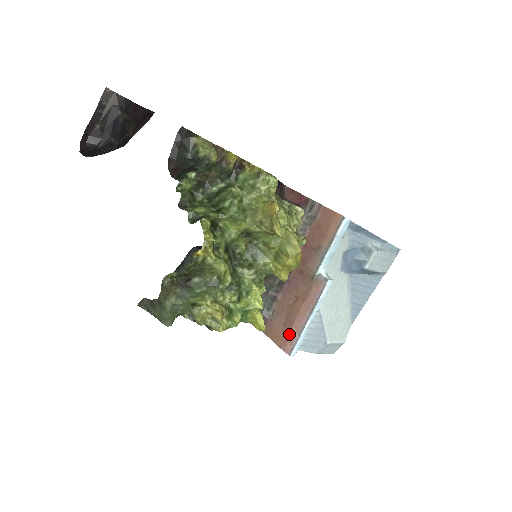
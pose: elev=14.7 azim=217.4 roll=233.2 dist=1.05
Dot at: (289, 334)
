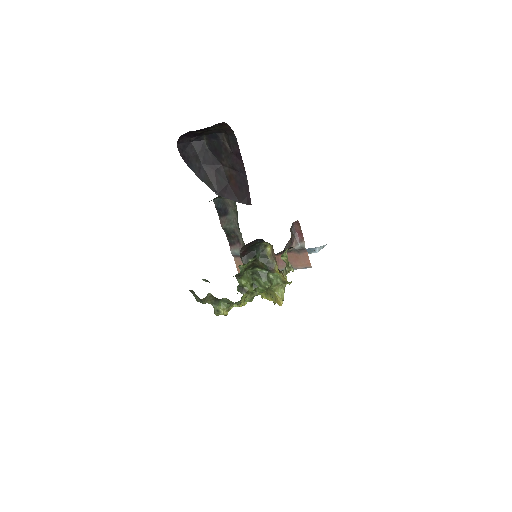
Dot at: occluded
